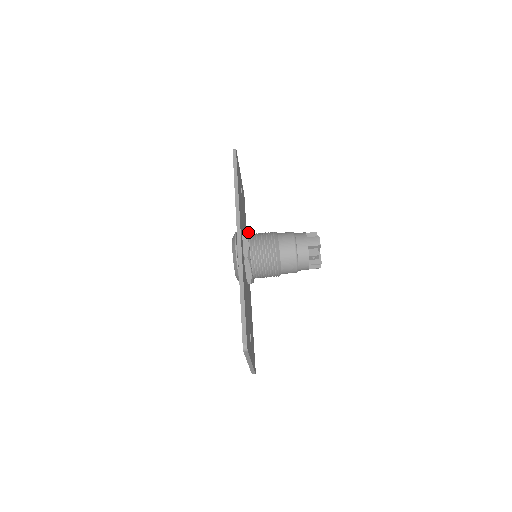
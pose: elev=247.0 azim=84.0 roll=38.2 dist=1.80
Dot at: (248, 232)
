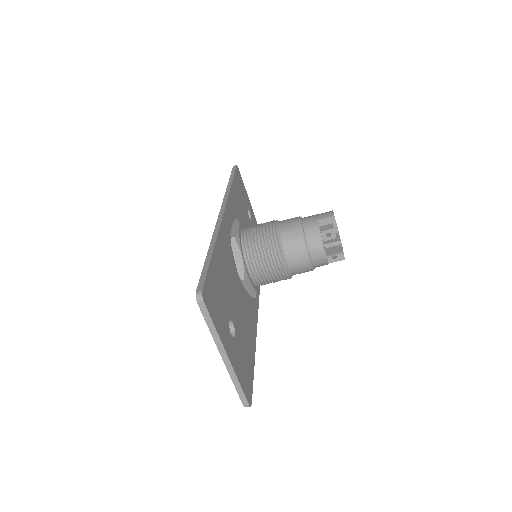
Dot at: (242, 224)
